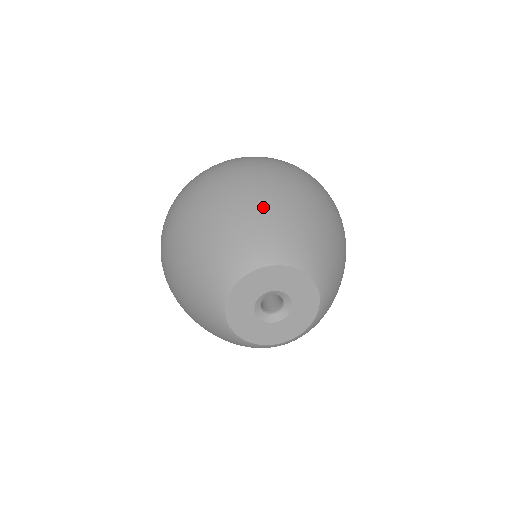
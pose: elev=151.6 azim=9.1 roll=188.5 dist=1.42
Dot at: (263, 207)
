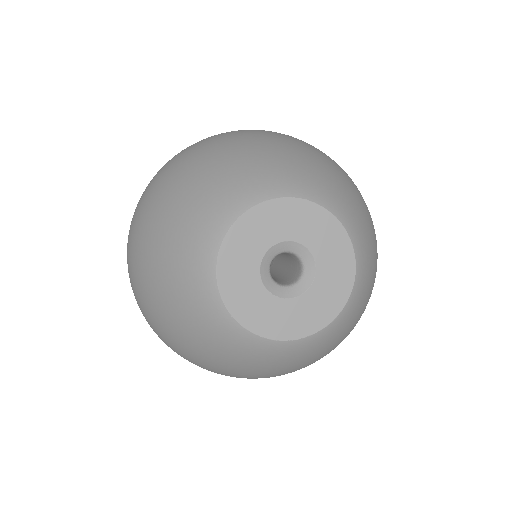
Dot at: (205, 167)
